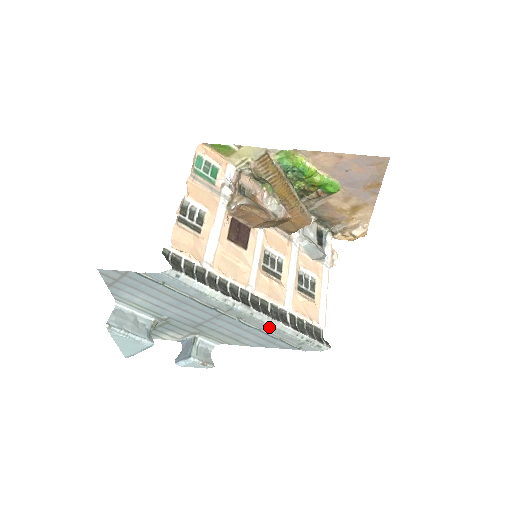
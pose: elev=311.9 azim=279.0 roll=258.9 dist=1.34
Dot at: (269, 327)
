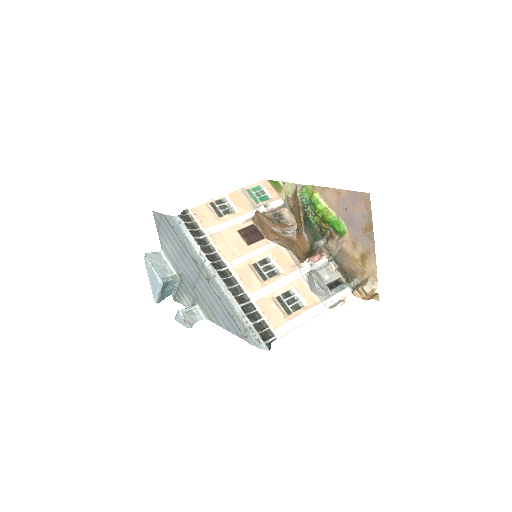
Dot at: (224, 296)
